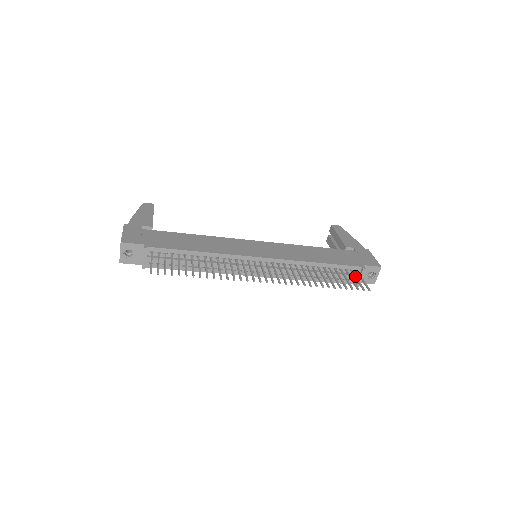
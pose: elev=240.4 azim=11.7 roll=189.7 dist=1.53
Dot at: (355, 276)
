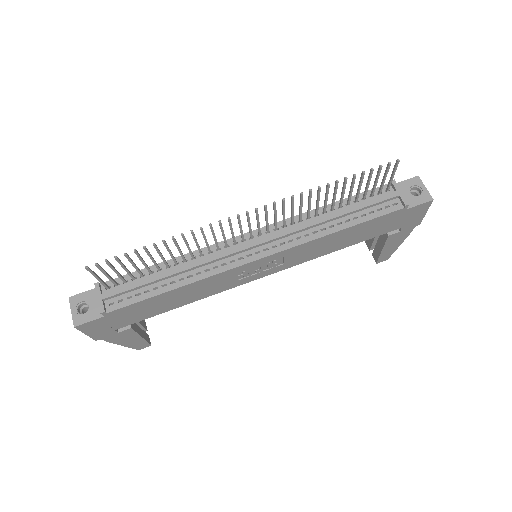
Dot at: (381, 183)
